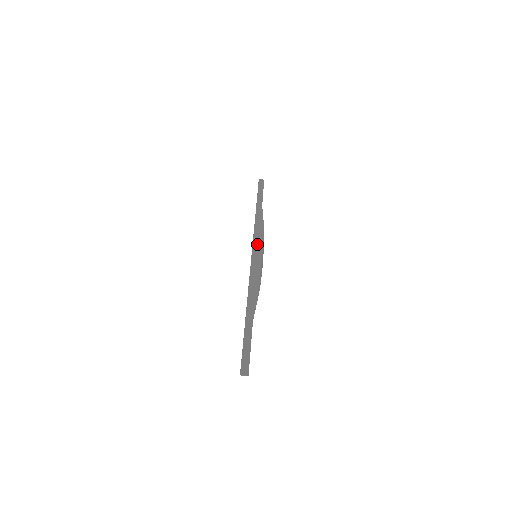
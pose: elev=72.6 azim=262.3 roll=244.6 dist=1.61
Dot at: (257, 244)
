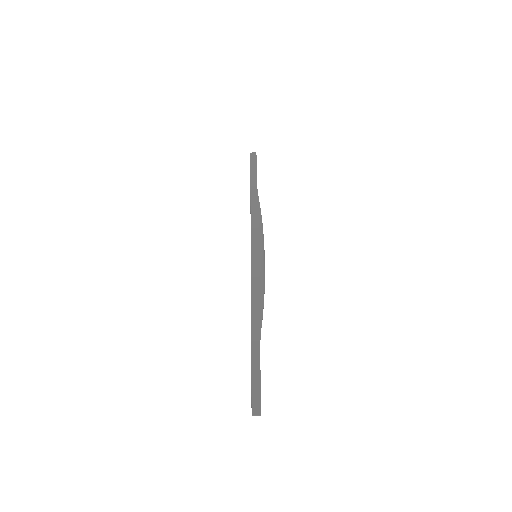
Dot at: (256, 240)
